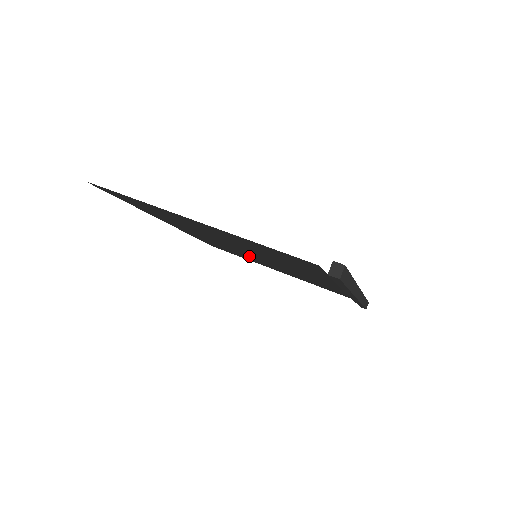
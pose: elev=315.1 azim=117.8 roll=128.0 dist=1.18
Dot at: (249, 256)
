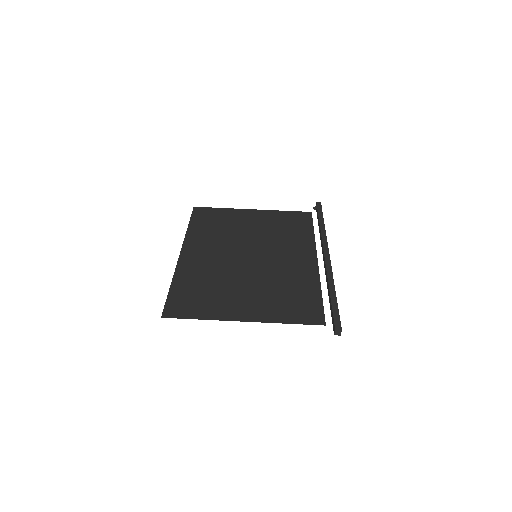
Dot at: (241, 236)
